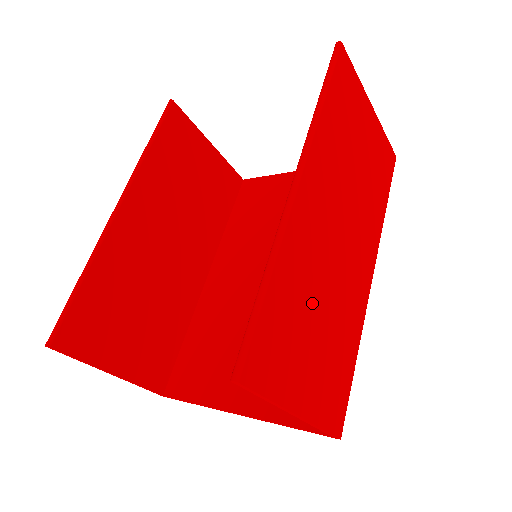
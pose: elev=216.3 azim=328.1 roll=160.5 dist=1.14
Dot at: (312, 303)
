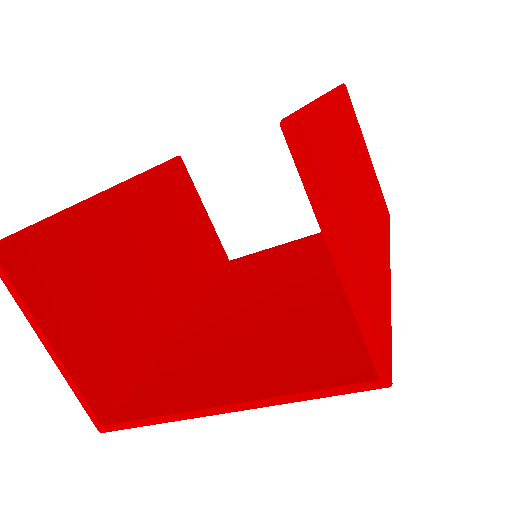
Dot at: (347, 190)
